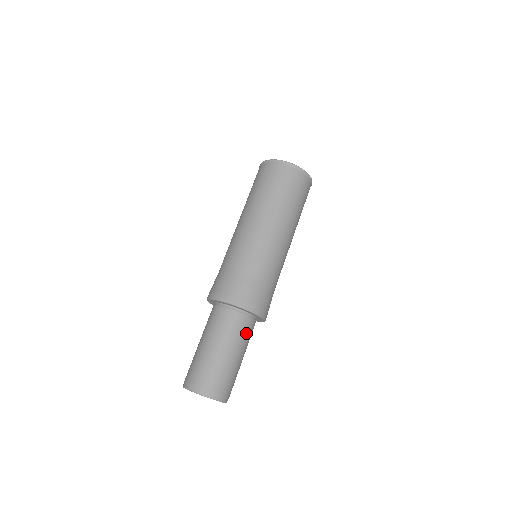
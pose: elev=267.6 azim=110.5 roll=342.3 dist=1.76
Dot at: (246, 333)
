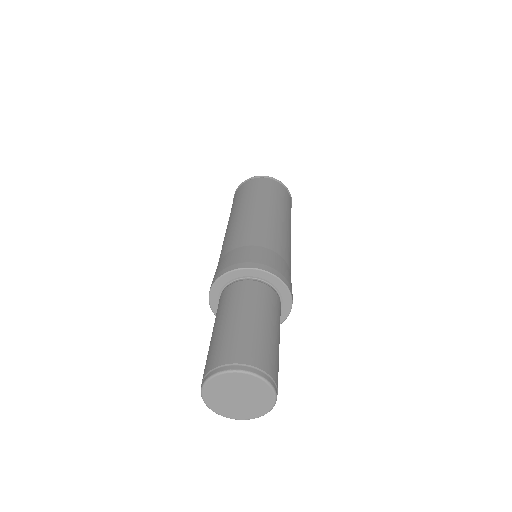
Dot at: (272, 304)
